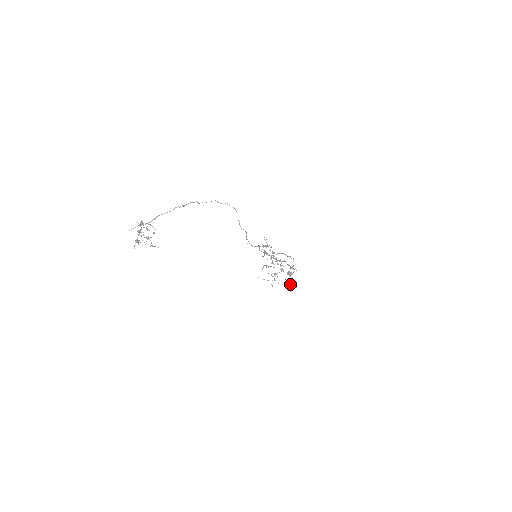
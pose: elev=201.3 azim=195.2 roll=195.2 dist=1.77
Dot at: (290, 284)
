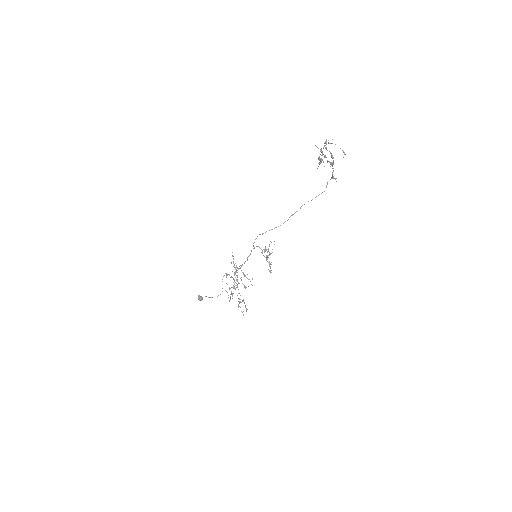
Dot at: occluded
